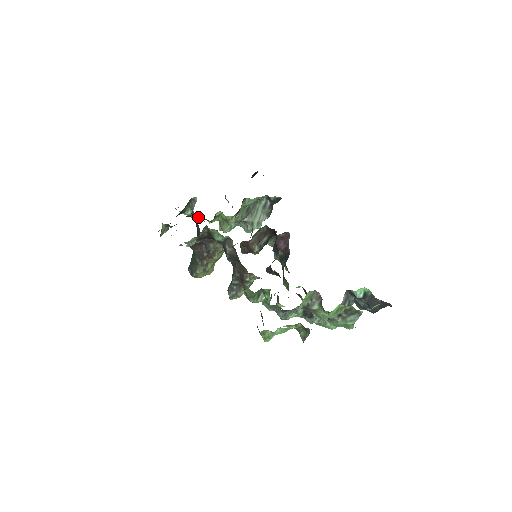
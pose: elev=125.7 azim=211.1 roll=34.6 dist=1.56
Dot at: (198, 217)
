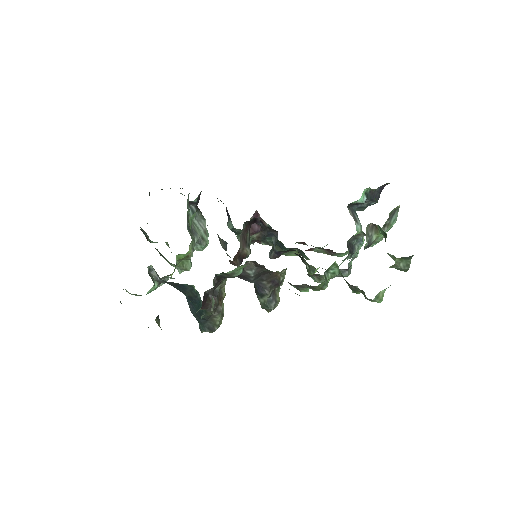
Dot at: occluded
